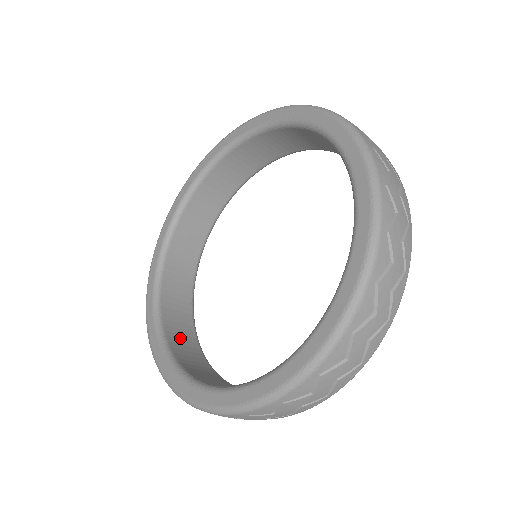
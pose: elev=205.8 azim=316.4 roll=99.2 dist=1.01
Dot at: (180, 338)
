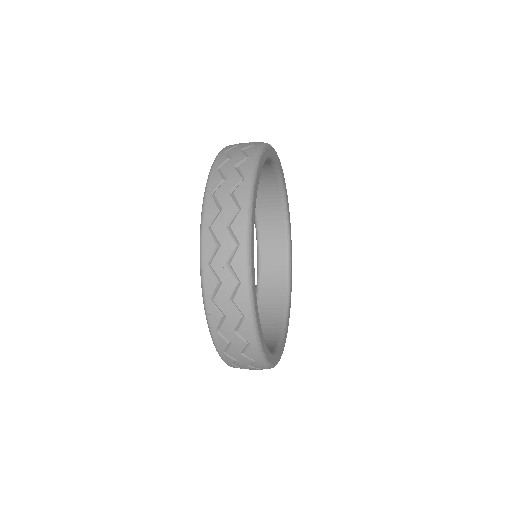
Dot at: (266, 323)
